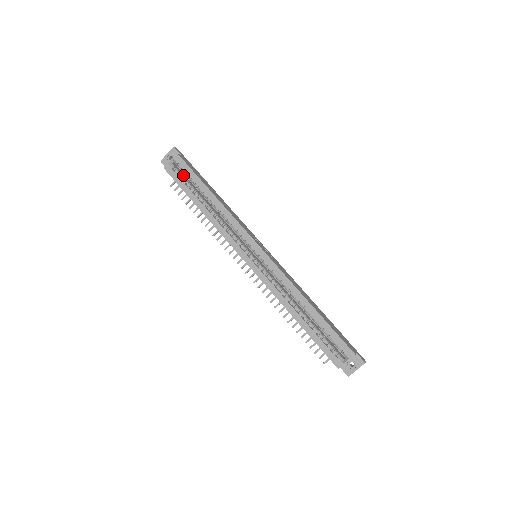
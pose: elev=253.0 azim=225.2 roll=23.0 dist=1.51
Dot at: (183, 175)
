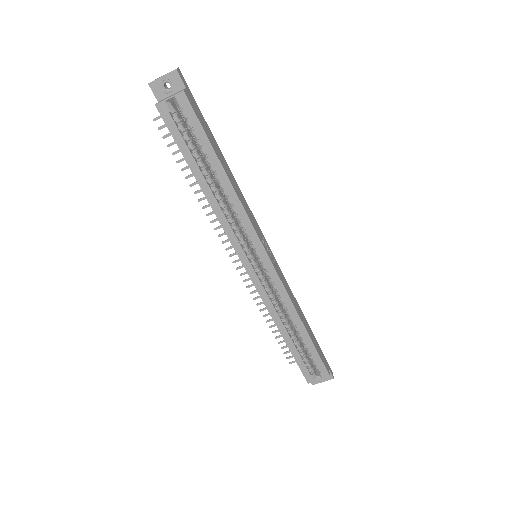
Dot at: (183, 123)
